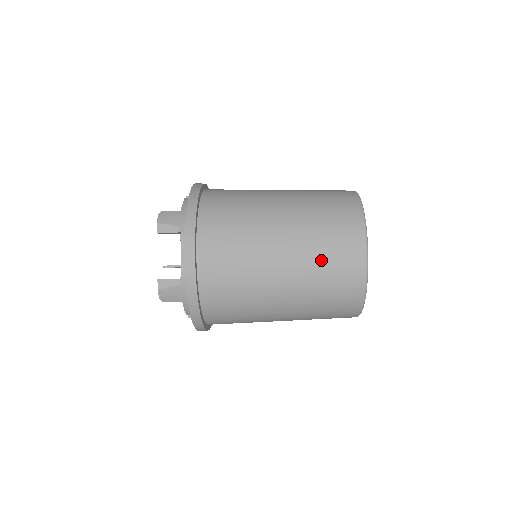
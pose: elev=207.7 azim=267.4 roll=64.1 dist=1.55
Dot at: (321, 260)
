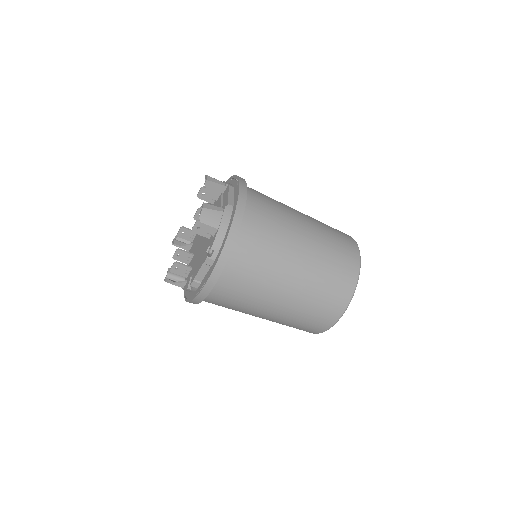
Dot at: (331, 239)
